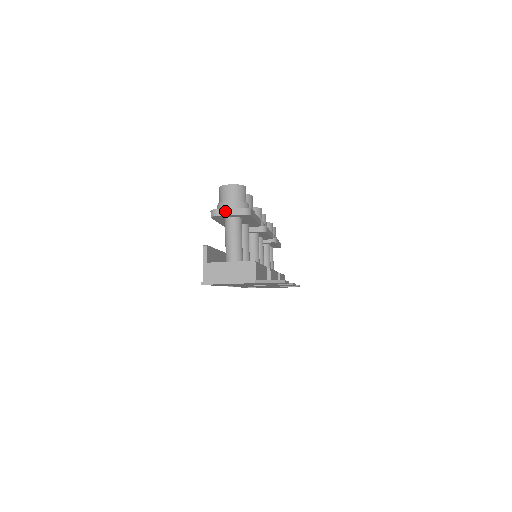
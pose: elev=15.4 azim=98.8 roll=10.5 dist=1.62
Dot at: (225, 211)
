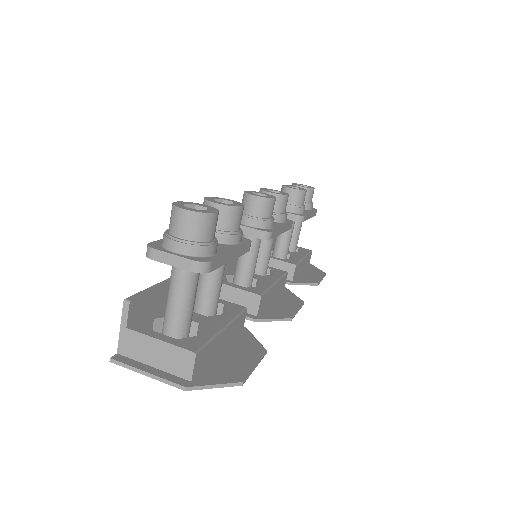
Dot at: (166, 256)
